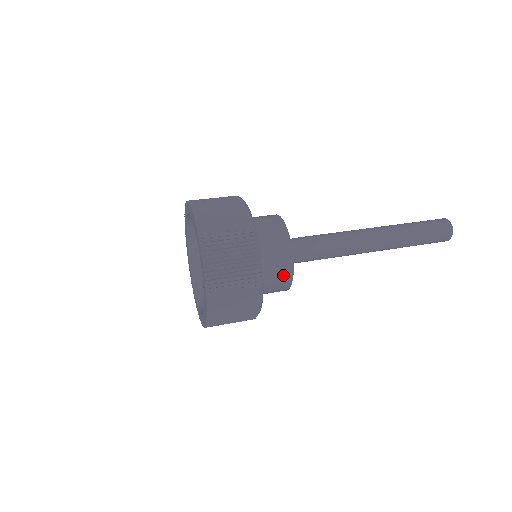
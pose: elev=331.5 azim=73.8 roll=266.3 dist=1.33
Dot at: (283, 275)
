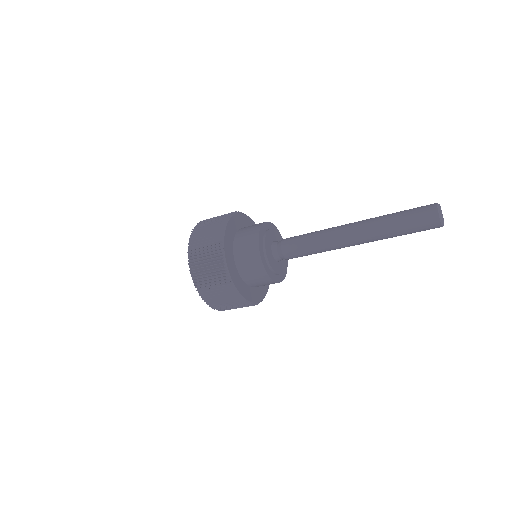
Dot at: (251, 237)
